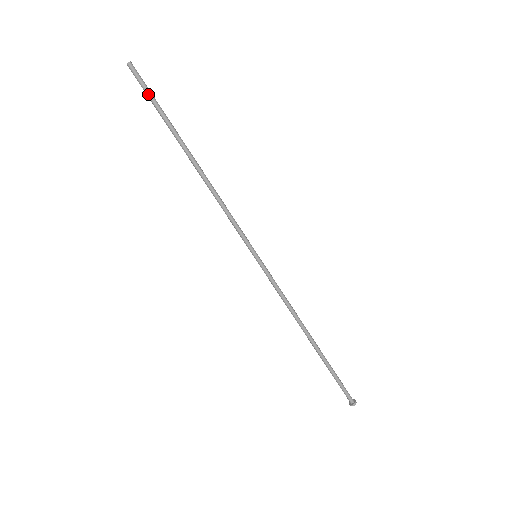
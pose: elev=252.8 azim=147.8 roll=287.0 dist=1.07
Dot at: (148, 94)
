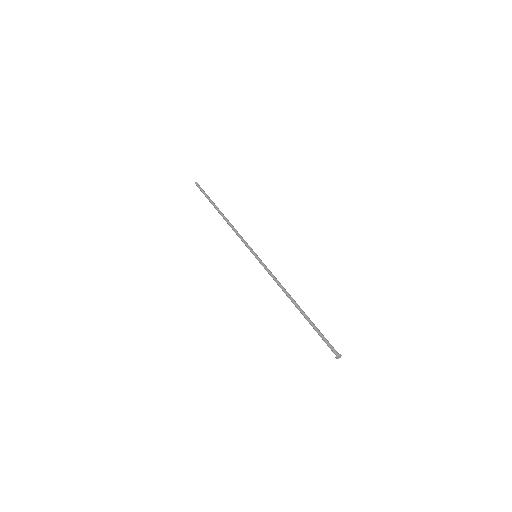
Dot at: (202, 192)
